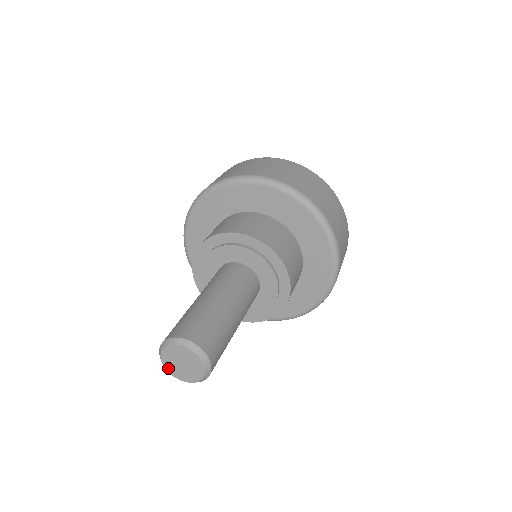
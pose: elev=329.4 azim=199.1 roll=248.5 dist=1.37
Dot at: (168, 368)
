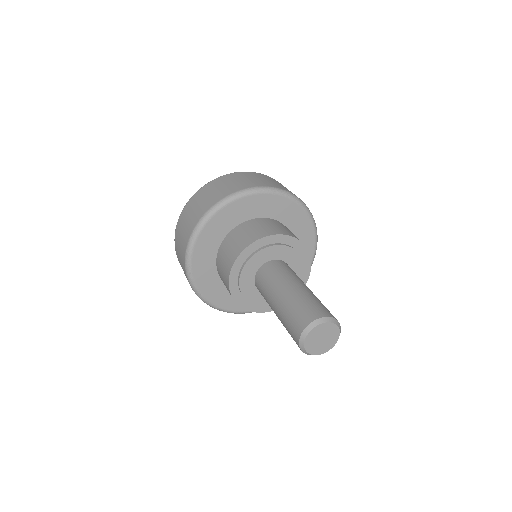
Dot at: (307, 345)
